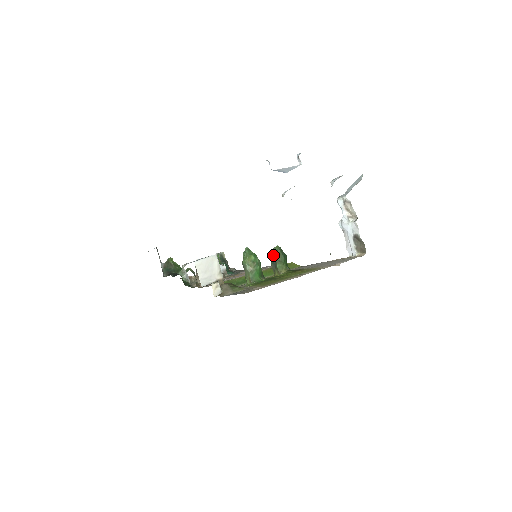
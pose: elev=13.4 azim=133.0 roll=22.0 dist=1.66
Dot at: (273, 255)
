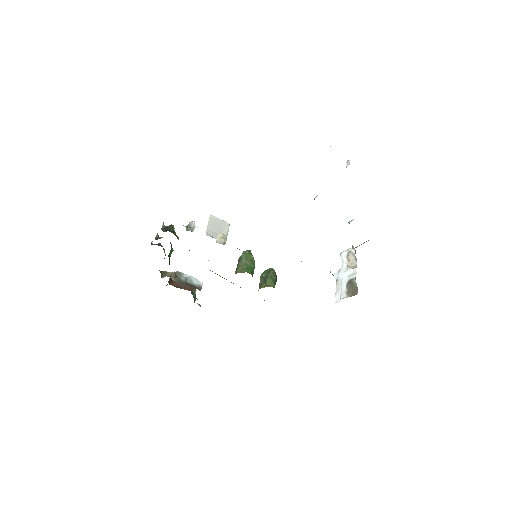
Dot at: (266, 272)
